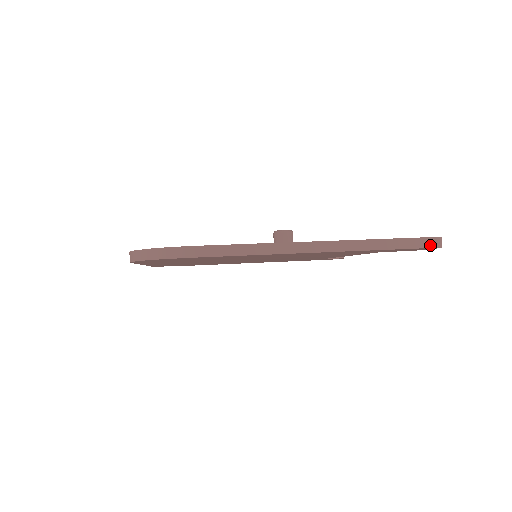
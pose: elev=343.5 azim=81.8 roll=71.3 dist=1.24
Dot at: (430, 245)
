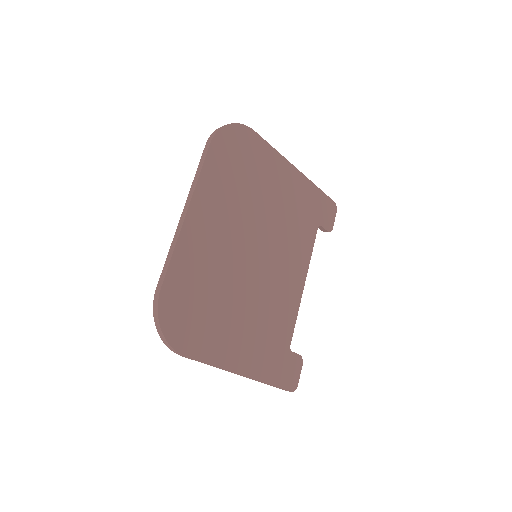
Dot at: (332, 201)
